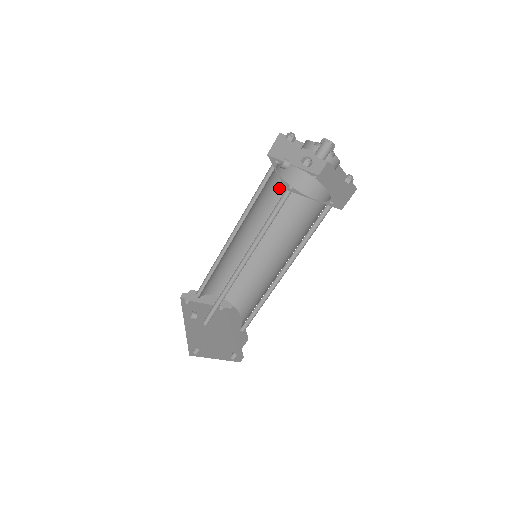
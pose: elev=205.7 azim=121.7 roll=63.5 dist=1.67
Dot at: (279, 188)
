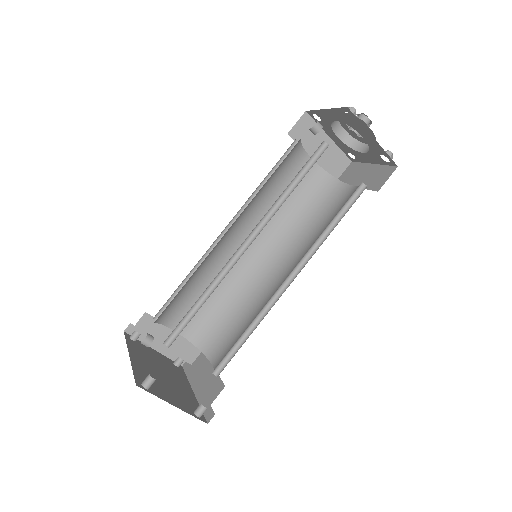
Dot at: occluded
